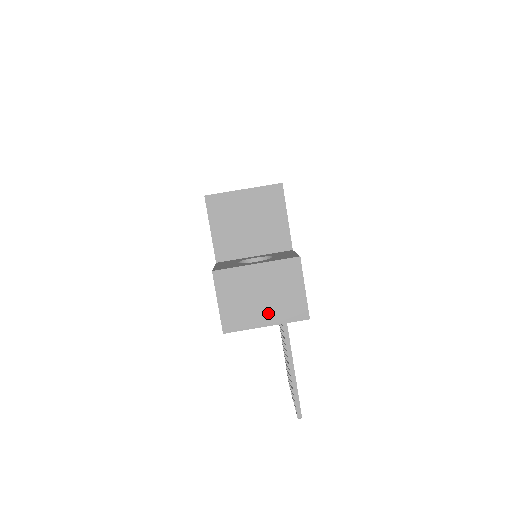
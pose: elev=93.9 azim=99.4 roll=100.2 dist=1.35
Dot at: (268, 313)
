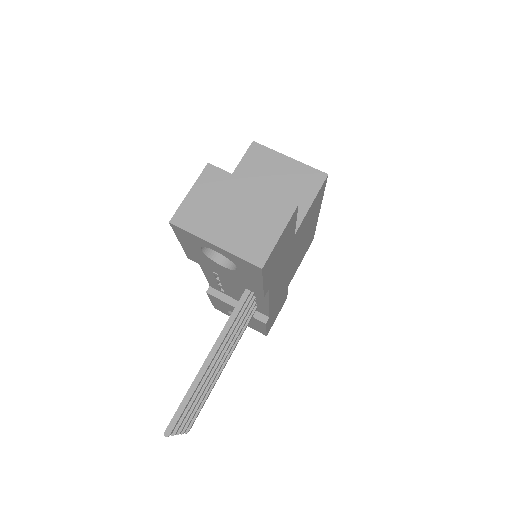
Dot at: (226, 234)
